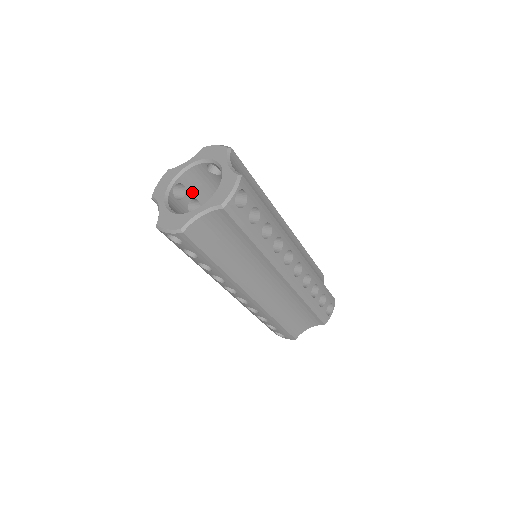
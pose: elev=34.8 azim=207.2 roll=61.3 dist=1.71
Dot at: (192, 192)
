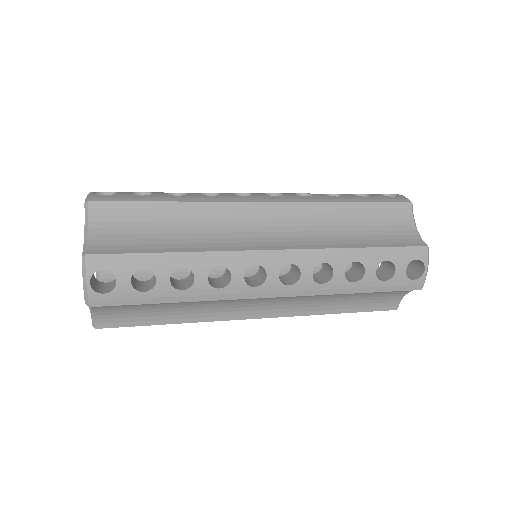
Dot at: occluded
